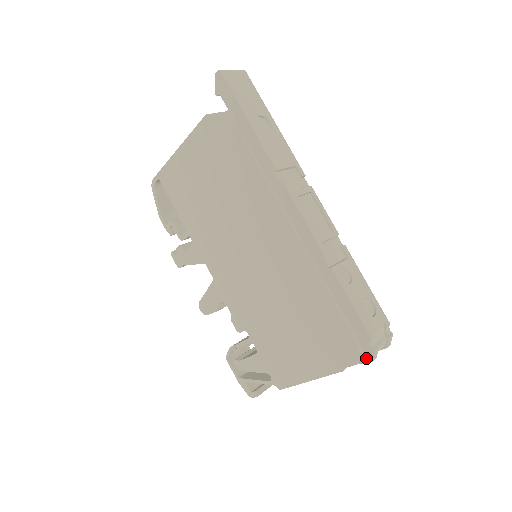
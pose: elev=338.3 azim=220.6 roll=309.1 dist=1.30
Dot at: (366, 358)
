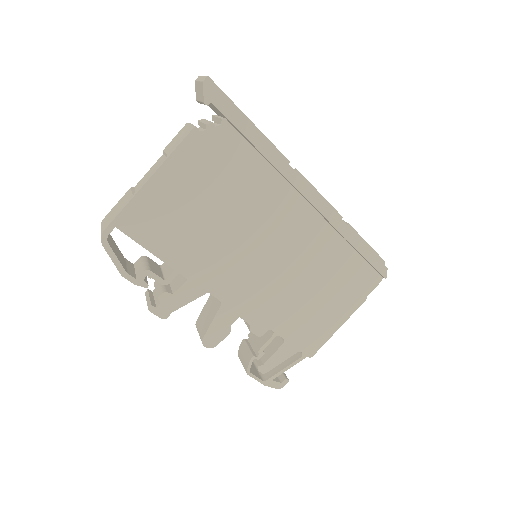
Dot at: (380, 278)
